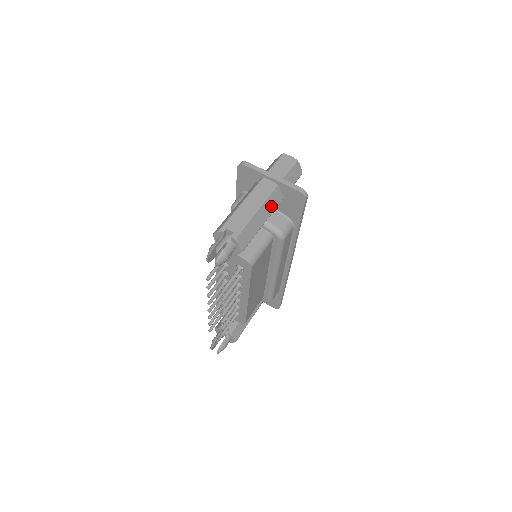
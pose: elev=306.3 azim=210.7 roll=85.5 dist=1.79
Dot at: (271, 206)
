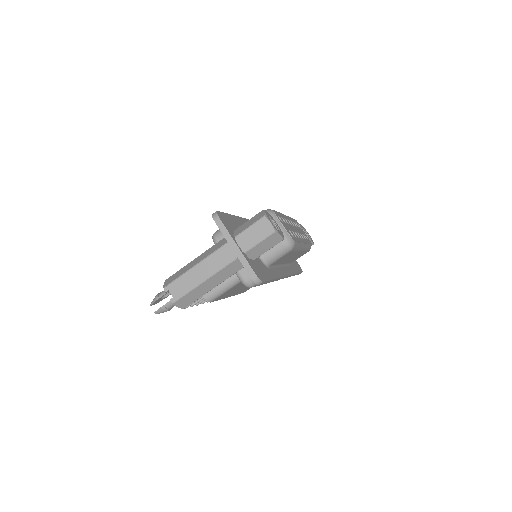
Dot at: (226, 274)
